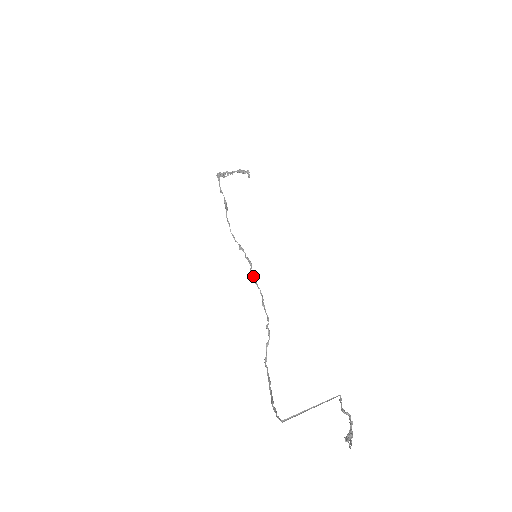
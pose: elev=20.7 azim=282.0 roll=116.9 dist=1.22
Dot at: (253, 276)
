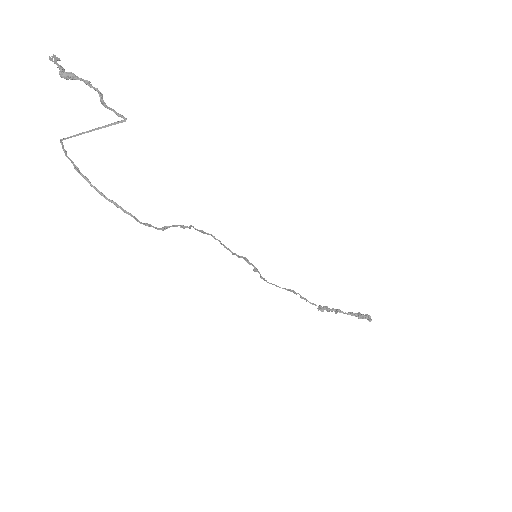
Dot at: (231, 251)
